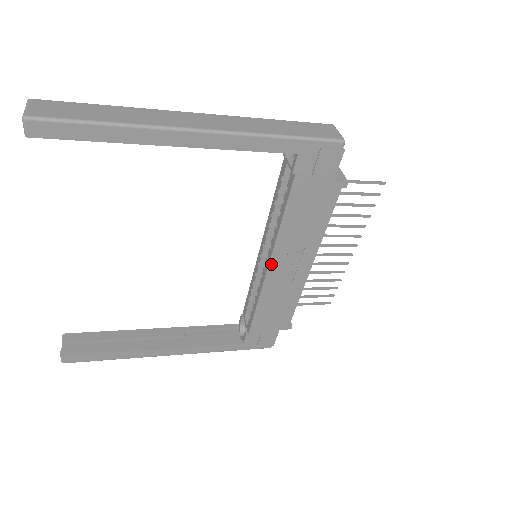
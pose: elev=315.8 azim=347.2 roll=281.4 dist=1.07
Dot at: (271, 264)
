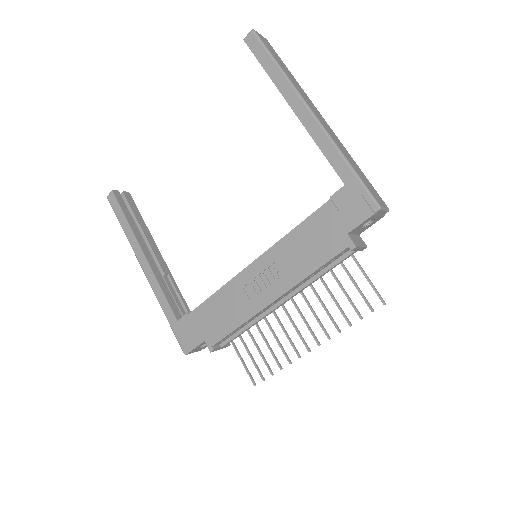
Dot at: (256, 263)
